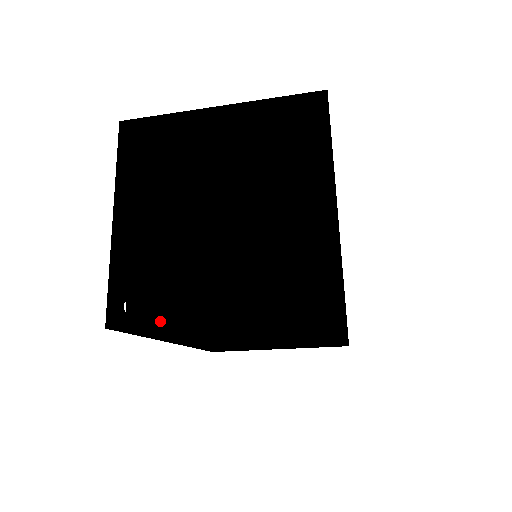
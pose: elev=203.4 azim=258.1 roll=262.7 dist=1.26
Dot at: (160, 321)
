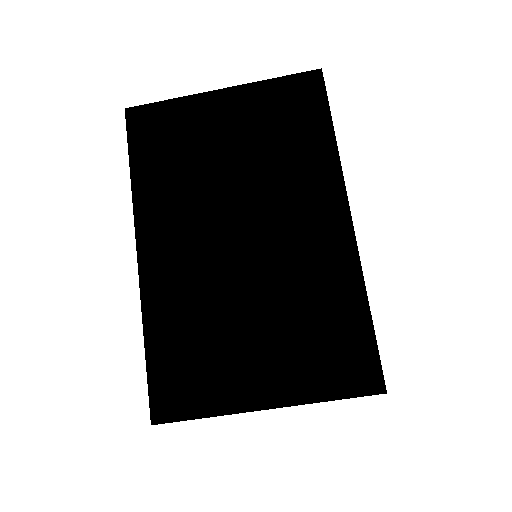
Dot at: (173, 101)
